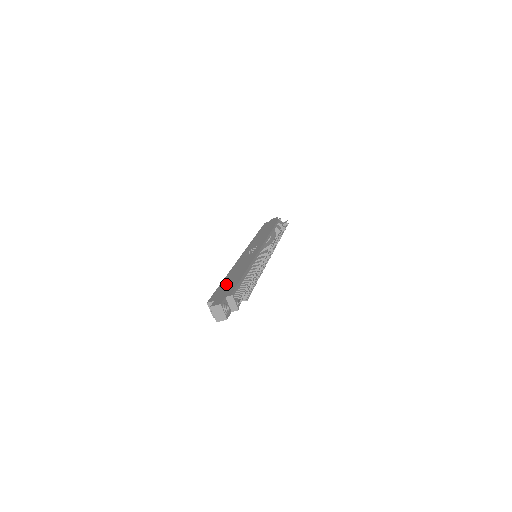
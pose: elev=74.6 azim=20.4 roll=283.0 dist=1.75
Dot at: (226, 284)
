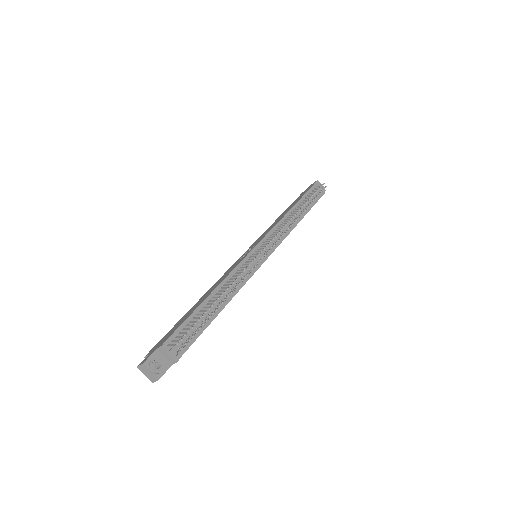
Dot at: (180, 321)
